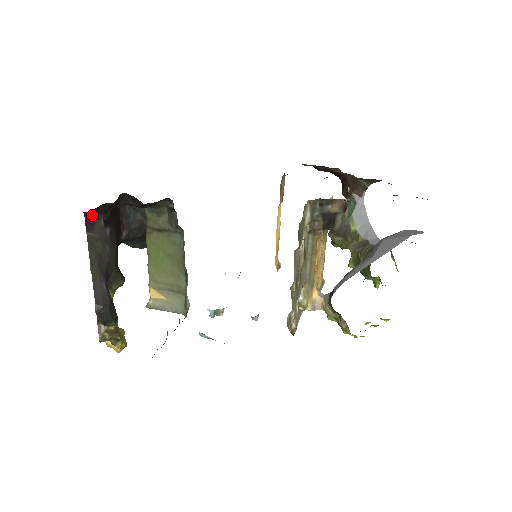
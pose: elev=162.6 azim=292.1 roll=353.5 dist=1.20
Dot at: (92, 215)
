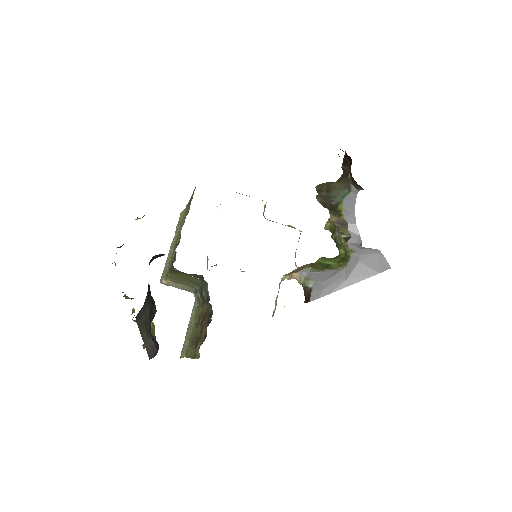
Dot at: occluded
